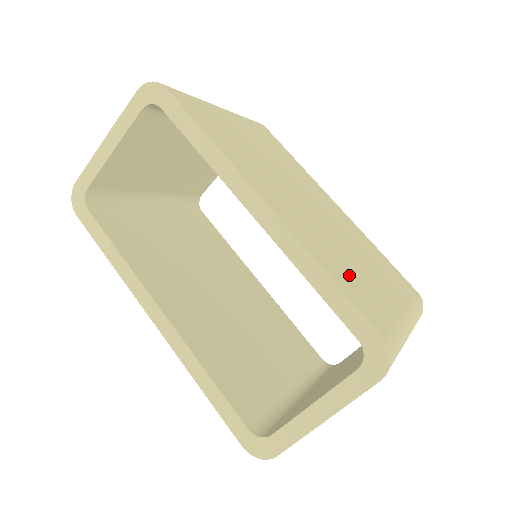
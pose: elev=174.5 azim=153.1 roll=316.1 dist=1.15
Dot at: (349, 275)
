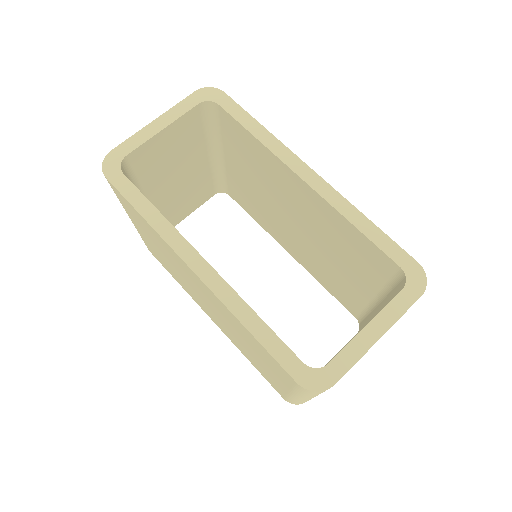
Dot at: occluded
